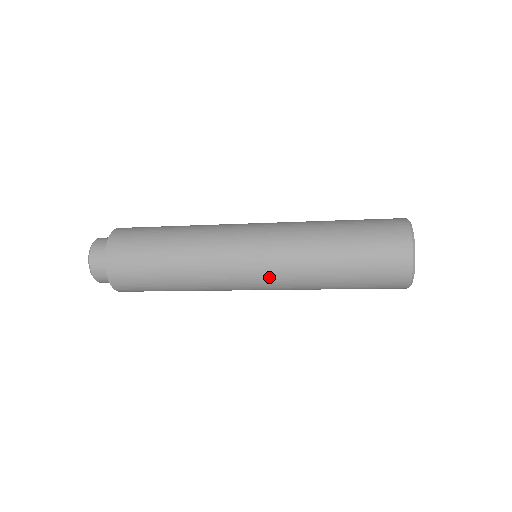
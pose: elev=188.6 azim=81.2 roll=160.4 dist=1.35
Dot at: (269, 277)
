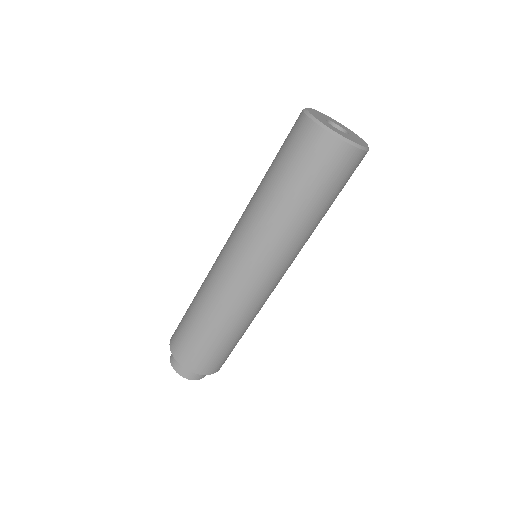
Dot at: (268, 263)
